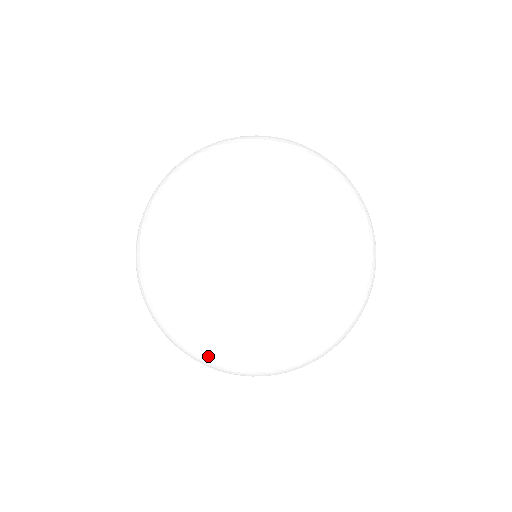
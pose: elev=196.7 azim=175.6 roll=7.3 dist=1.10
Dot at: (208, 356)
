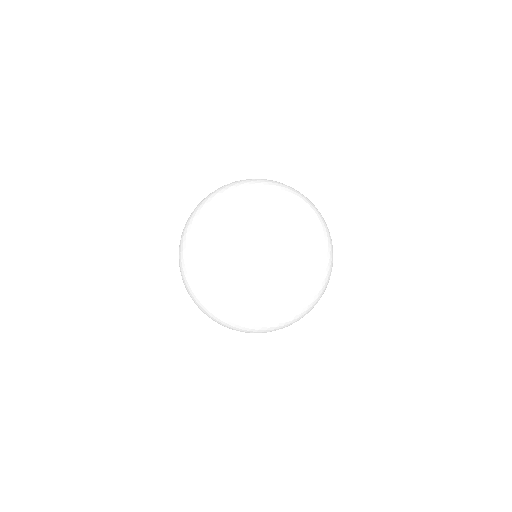
Dot at: (249, 225)
